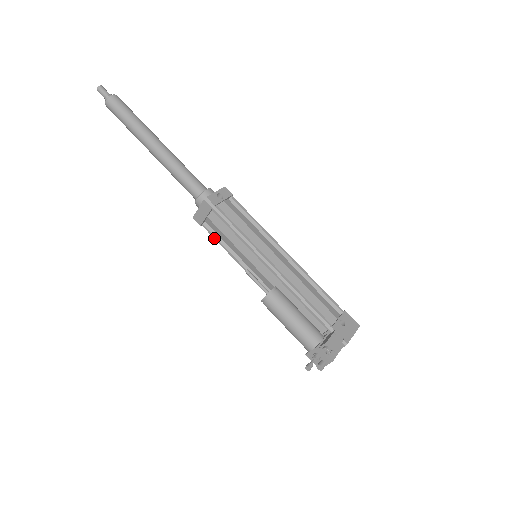
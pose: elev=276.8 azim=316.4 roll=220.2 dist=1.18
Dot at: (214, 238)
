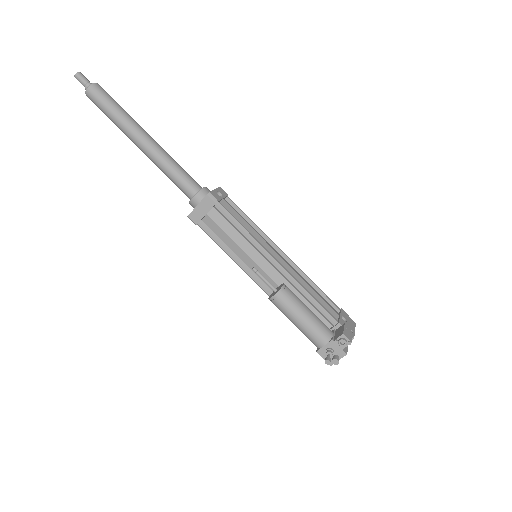
Dot at: (211, 238)
